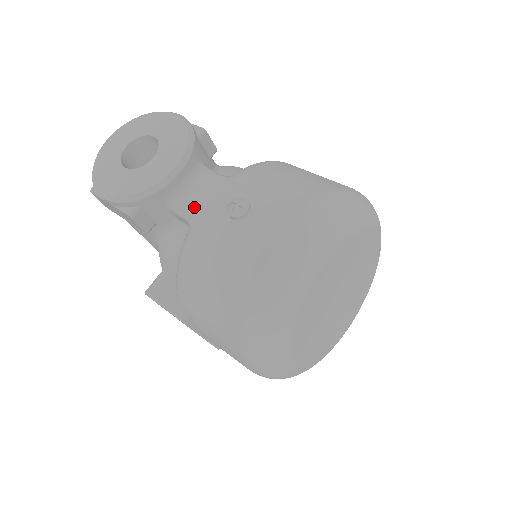
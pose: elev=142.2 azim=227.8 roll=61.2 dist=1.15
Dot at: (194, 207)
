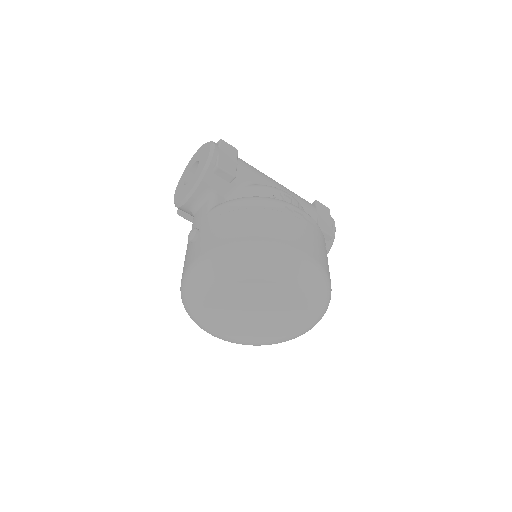
Dot at: (193, 221)
